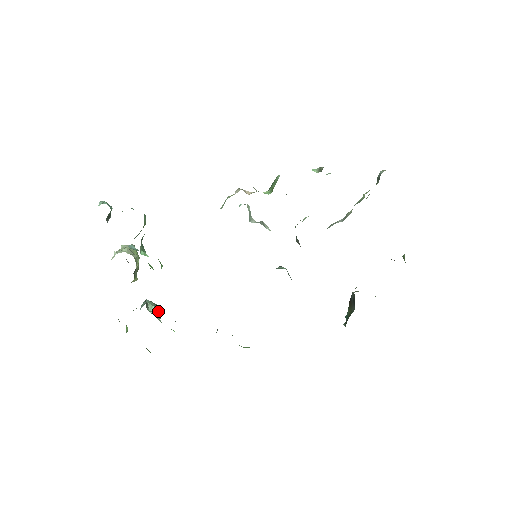
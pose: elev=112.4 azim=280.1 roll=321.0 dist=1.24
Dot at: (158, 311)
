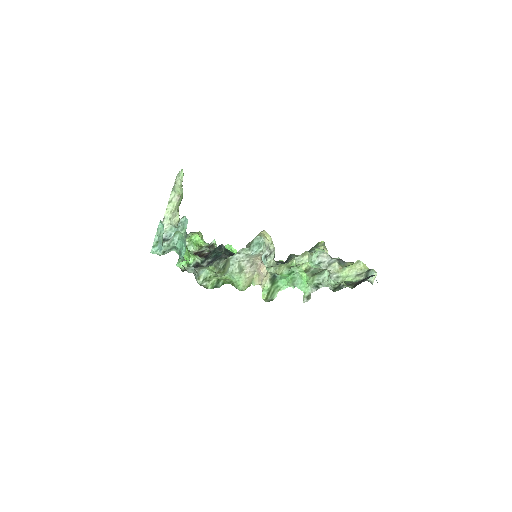
Dot at: (186, 236)
